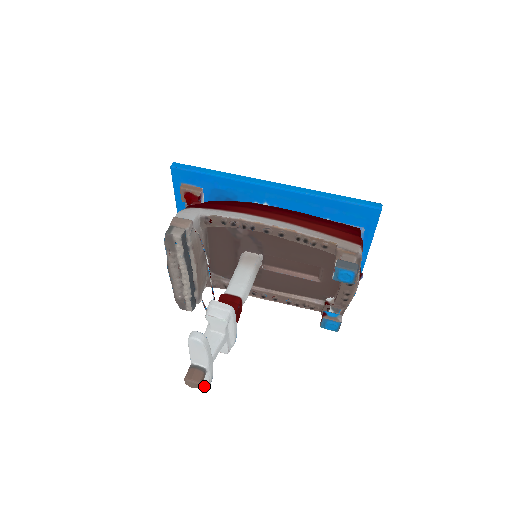
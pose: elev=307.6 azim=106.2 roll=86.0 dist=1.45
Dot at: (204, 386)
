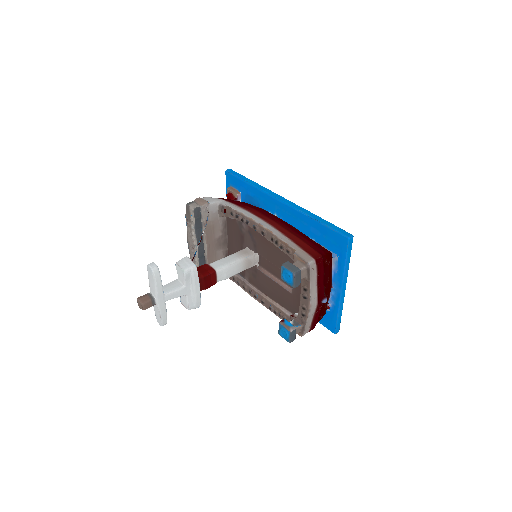
Dot at: (160, 324)
